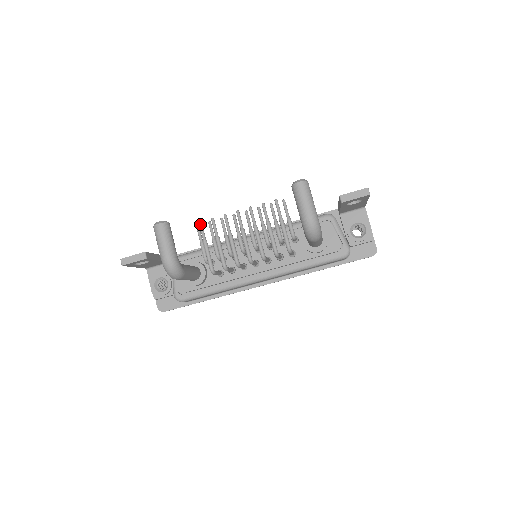
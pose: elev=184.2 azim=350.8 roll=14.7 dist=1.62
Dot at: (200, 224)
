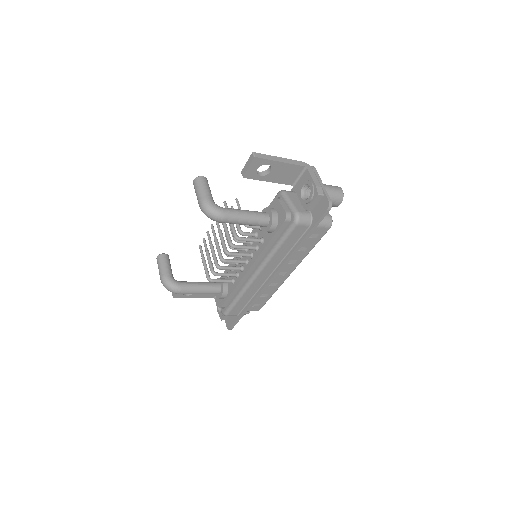
Dot at: (199, 247)
